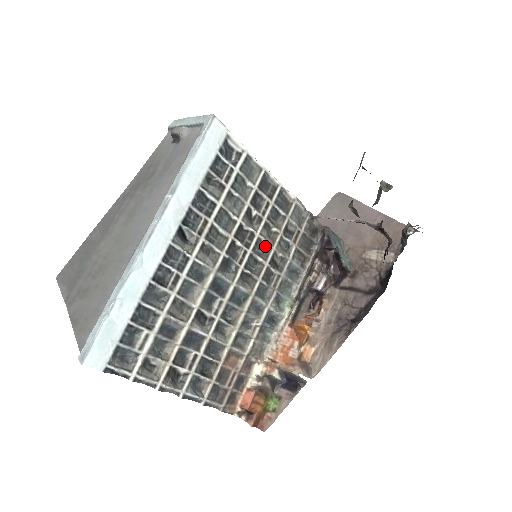
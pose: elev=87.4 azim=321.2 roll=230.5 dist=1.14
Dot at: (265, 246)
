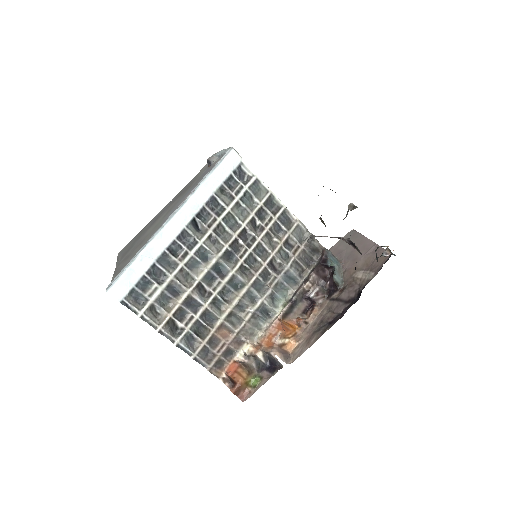
Dot at: (265, 250)
